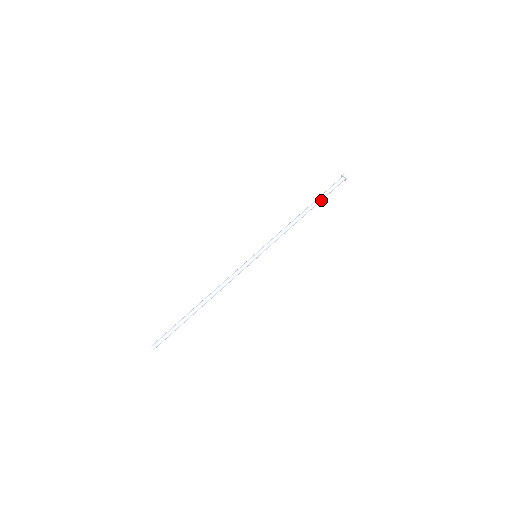
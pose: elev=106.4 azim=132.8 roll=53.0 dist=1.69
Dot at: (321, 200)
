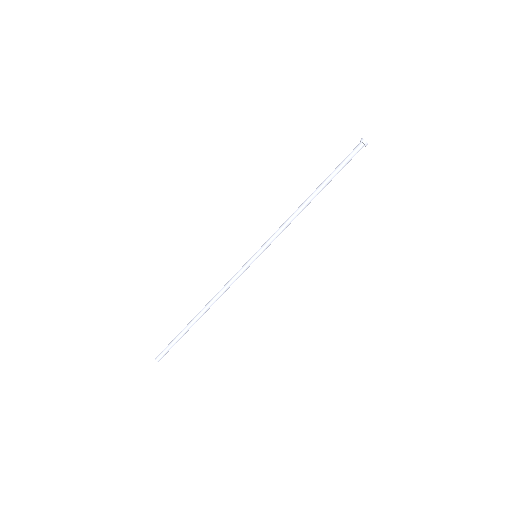
Dot at: (332, 178)
